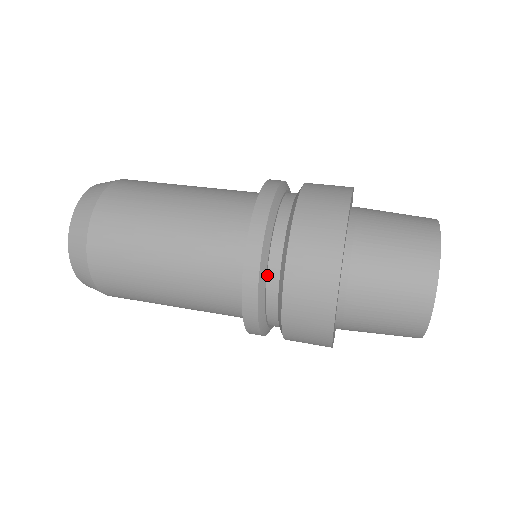
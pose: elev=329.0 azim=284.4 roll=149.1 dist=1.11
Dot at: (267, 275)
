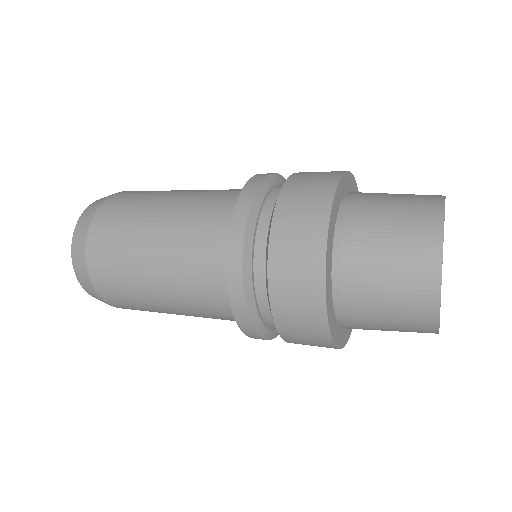
Dot at: (276, 187)
